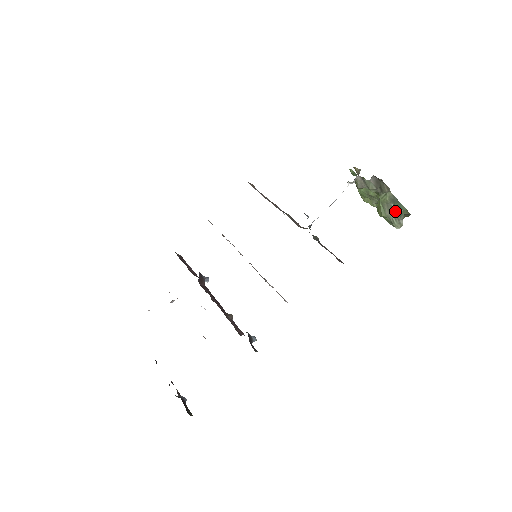
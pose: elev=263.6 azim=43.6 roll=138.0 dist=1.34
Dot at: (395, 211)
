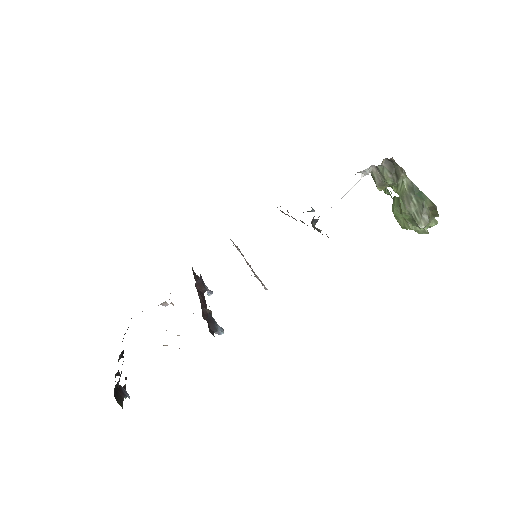
Dot at: (416, 203)
